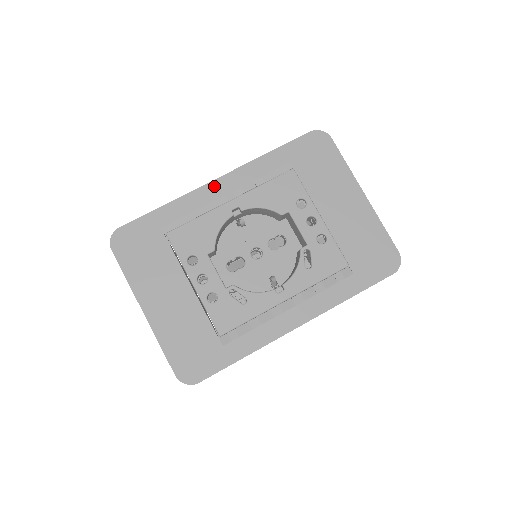
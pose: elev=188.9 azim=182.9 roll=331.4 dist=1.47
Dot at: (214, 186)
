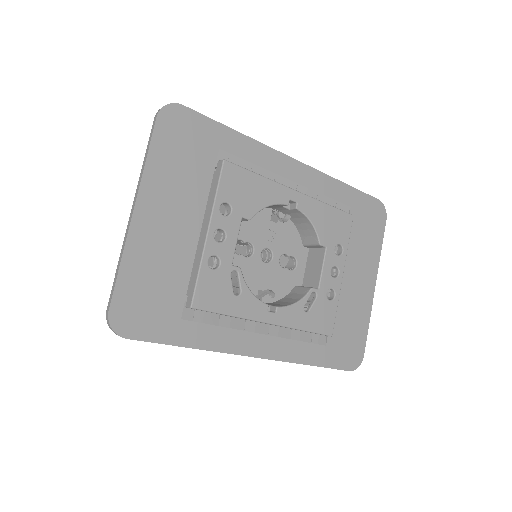
Dot at: (289, 163)
